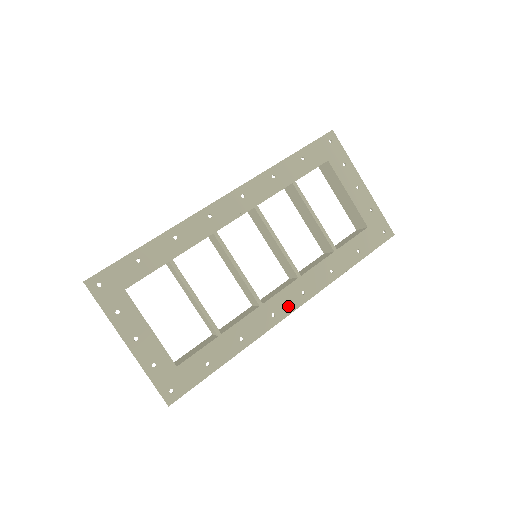
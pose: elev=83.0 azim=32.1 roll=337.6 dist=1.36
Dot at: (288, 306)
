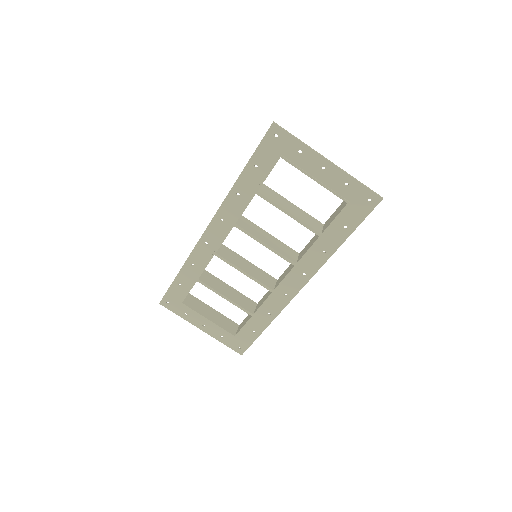
Dot at: (295, 287)
